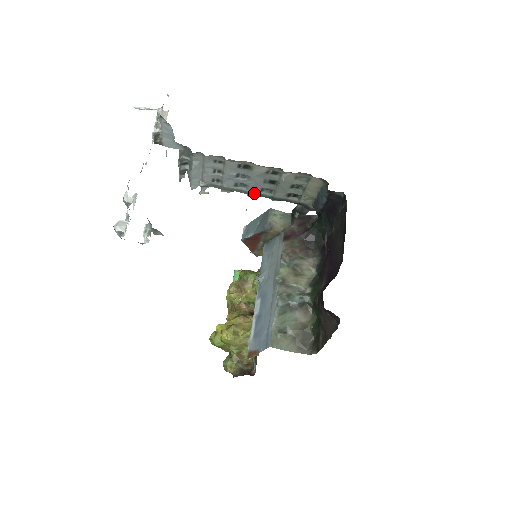
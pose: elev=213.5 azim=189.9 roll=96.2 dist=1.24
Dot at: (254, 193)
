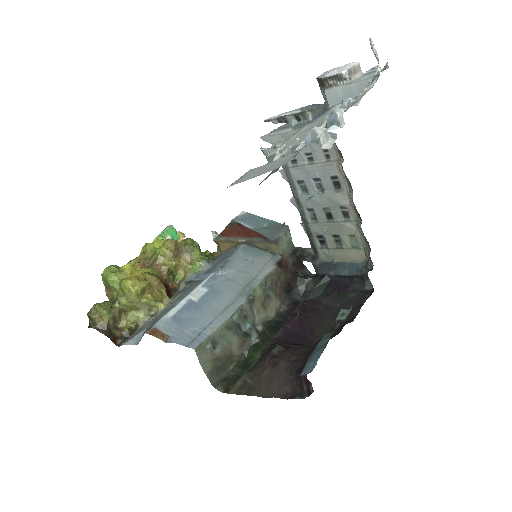
Dot at: (301, 204)
